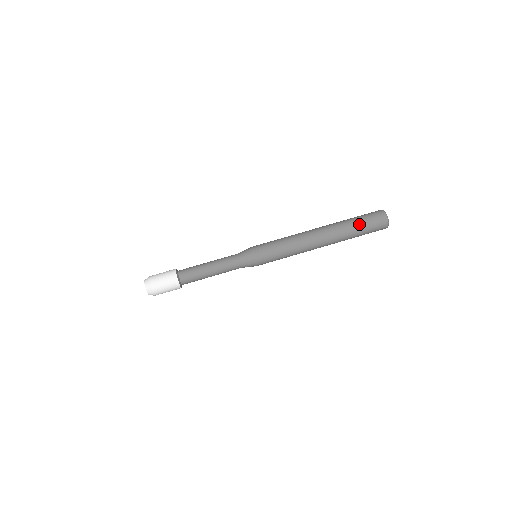
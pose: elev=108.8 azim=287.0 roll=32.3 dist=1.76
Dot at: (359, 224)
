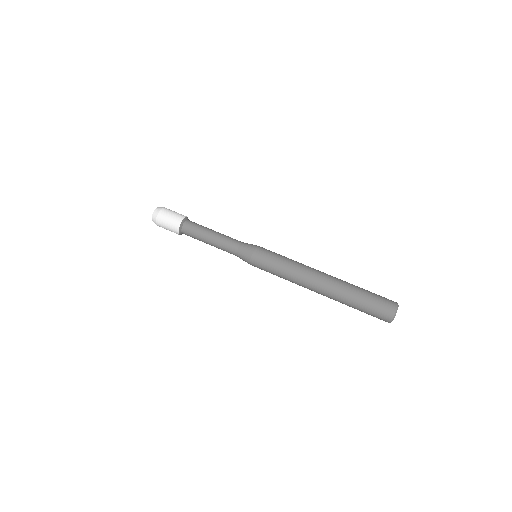
Dot at: (364, 297)
